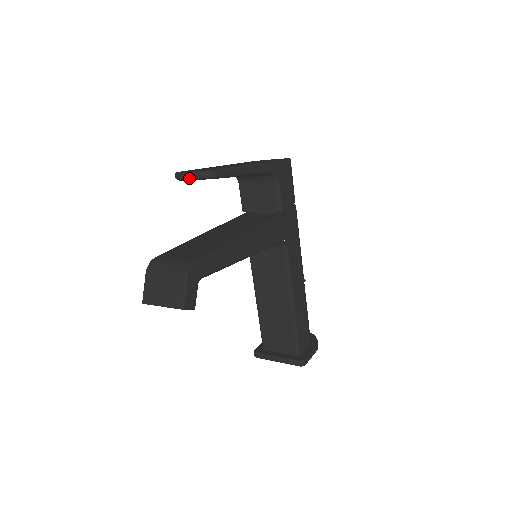
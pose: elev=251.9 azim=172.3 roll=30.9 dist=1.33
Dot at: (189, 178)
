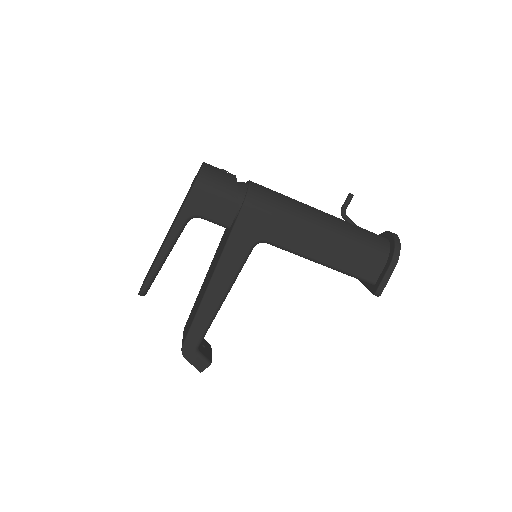
Dot at: occluded
